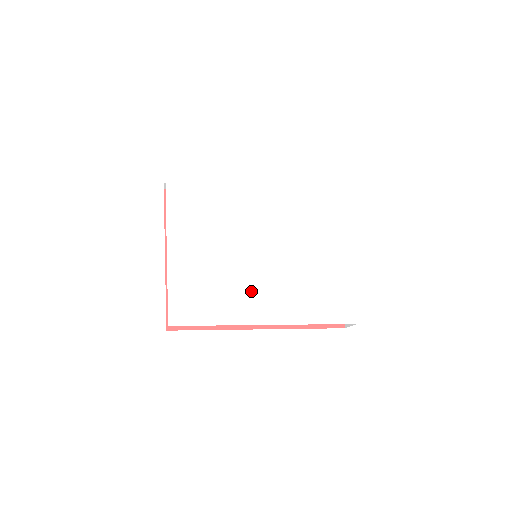
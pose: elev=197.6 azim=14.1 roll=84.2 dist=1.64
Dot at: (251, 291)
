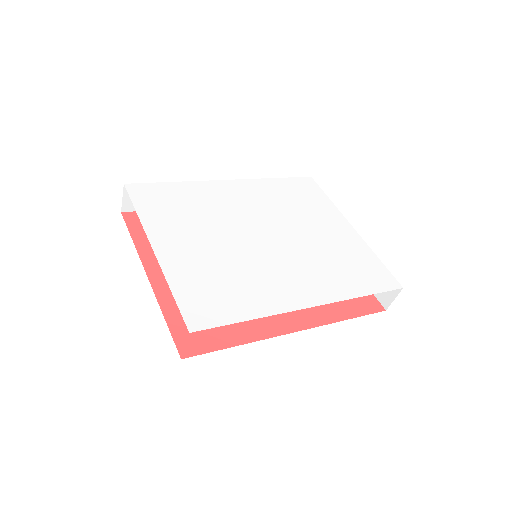
Dot at: (274, 277)
